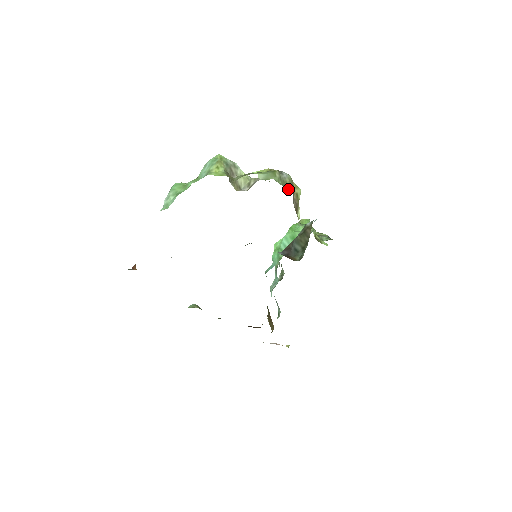
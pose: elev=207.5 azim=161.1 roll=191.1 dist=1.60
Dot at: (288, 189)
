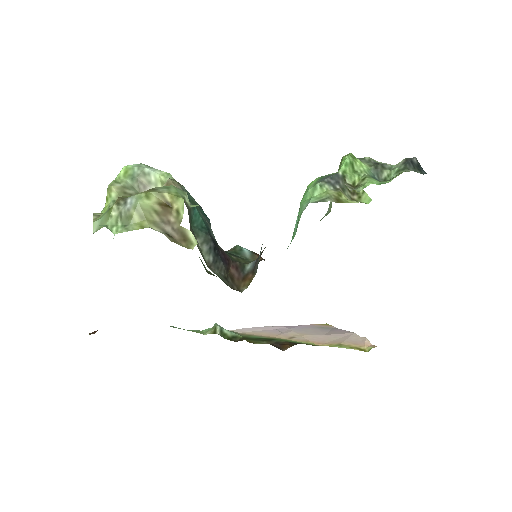
Dot at: (136, 226)
